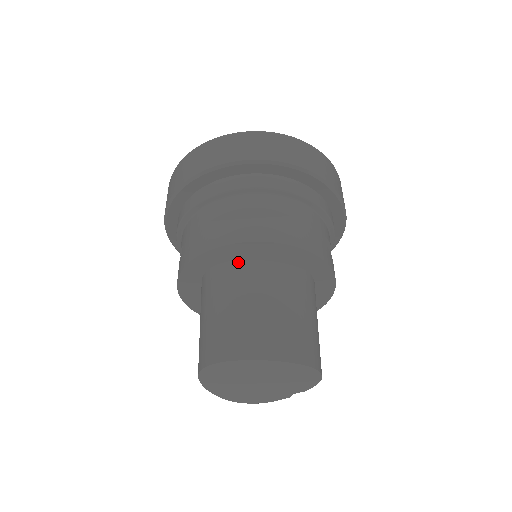
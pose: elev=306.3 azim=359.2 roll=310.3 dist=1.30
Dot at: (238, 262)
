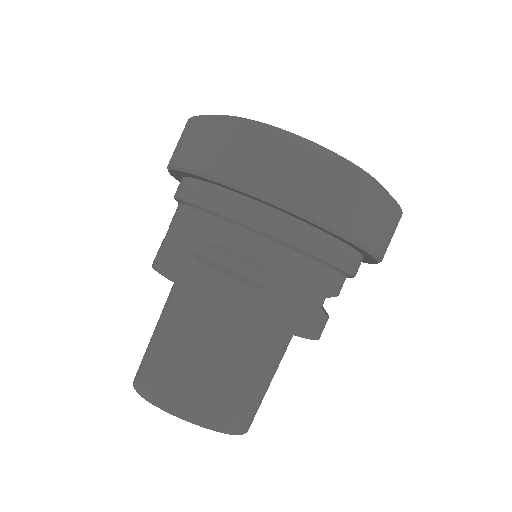
Dot at: occluded
